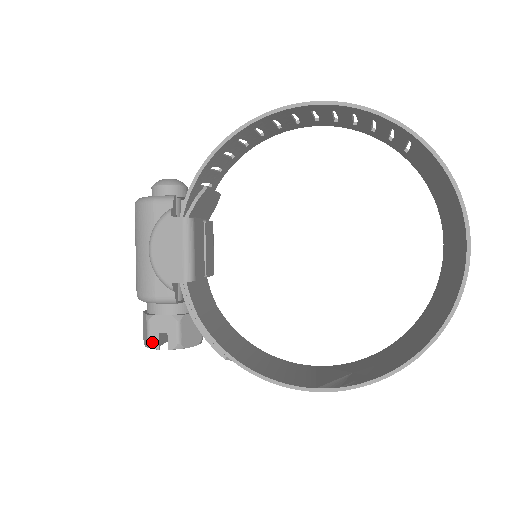
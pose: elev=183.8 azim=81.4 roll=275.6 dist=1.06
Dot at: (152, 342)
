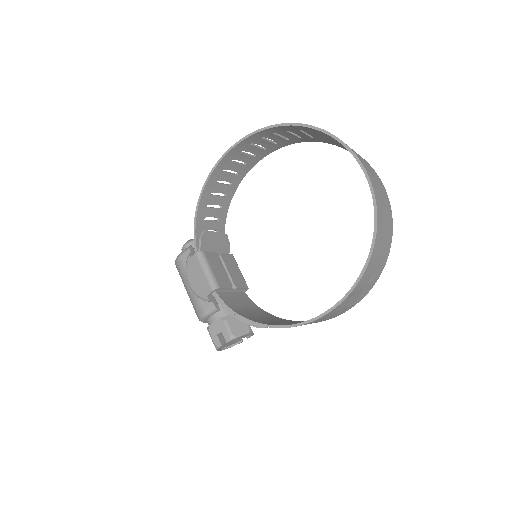
Dot at: (216, 343)
